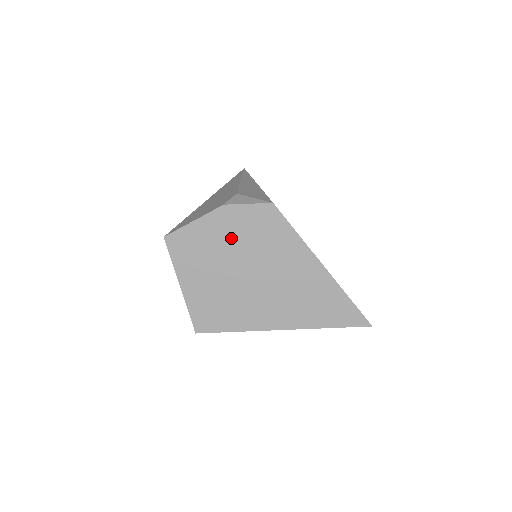
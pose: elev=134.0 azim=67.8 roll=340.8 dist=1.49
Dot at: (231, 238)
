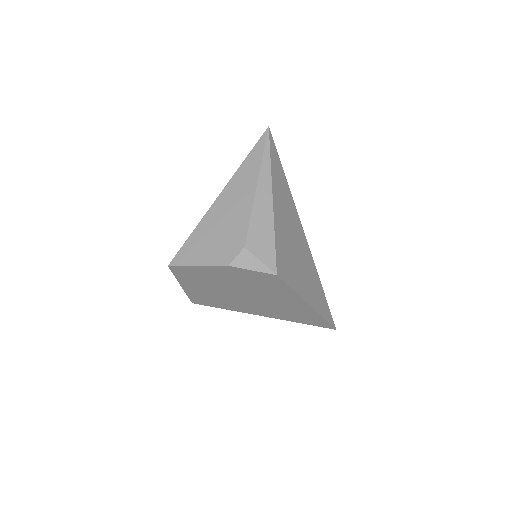
Dot at: (232, 280)
